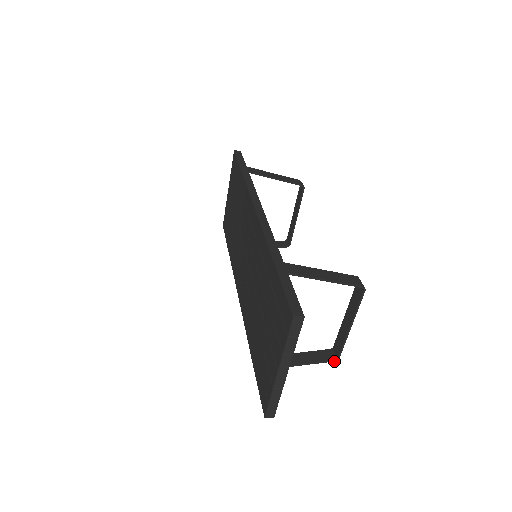
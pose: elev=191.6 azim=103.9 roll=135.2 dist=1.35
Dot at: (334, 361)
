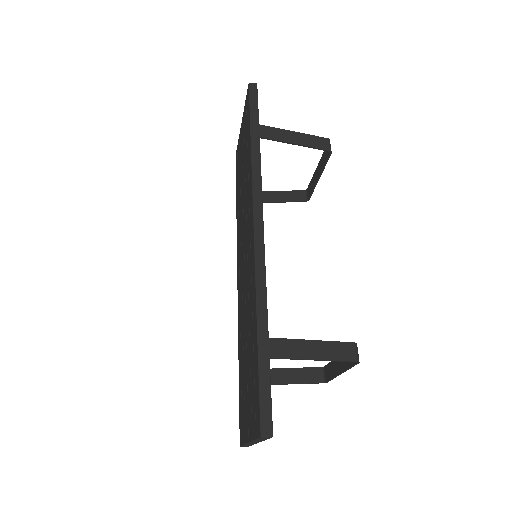
Dot at: occluded
